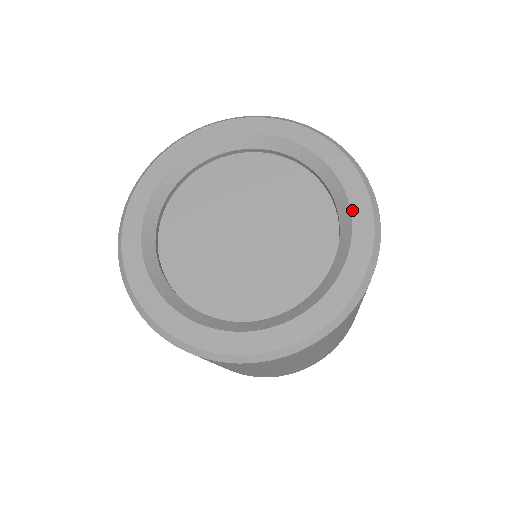
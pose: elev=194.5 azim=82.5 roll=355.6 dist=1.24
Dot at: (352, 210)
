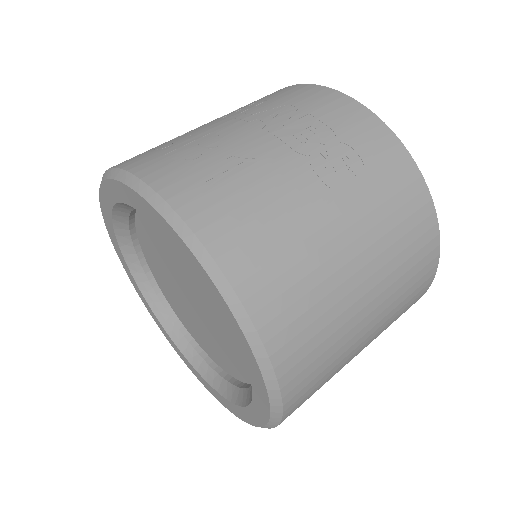
Dot at: (250, 377)
